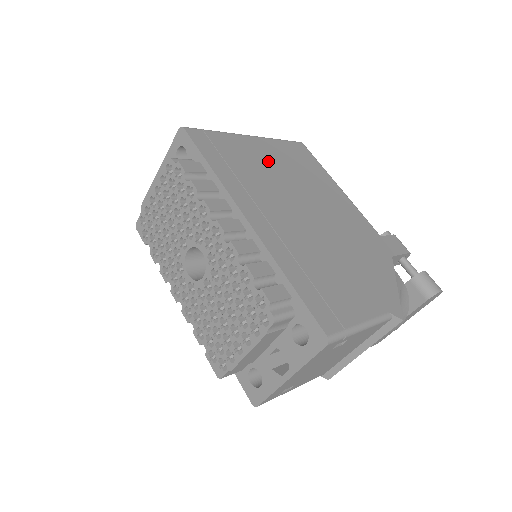
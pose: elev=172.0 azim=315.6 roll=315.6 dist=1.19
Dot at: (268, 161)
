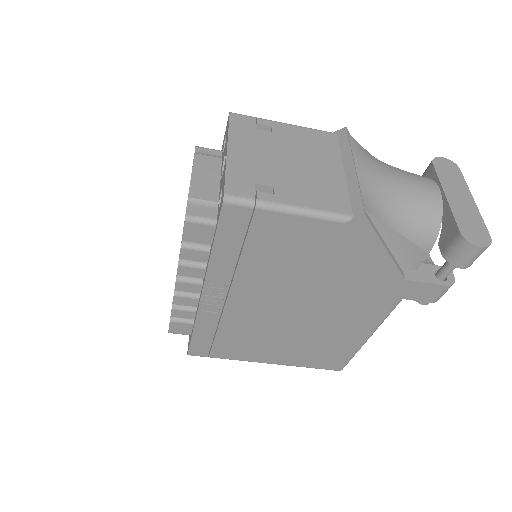
Dot at: occluded
